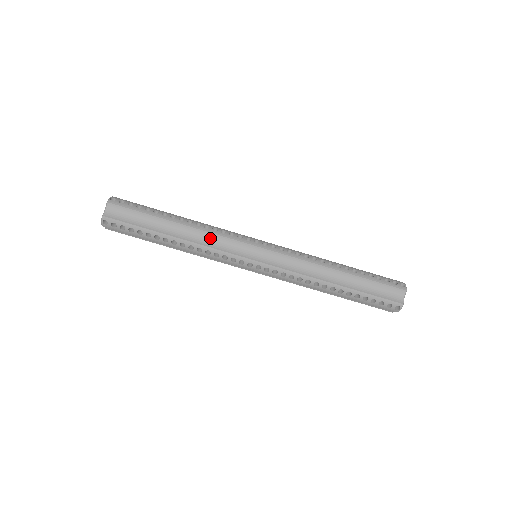
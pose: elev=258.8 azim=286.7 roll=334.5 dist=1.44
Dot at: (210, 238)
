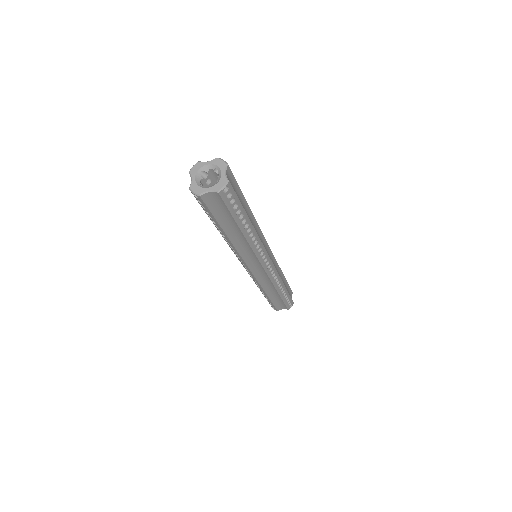
Dot at: (247, 249)
